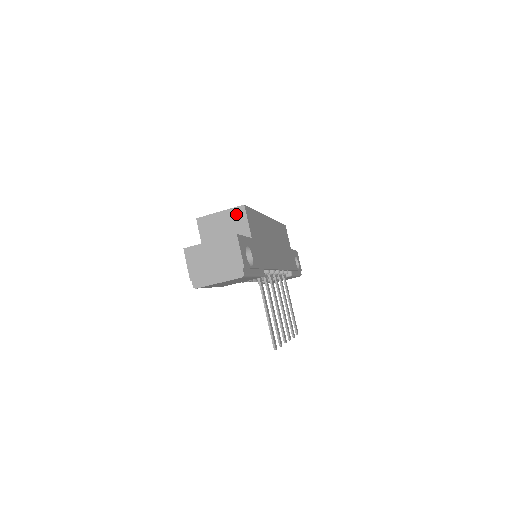
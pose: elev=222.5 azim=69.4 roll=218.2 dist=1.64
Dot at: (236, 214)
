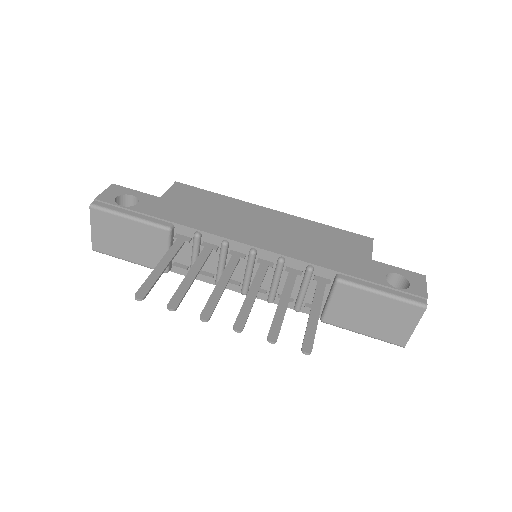
Dot at: occluded
